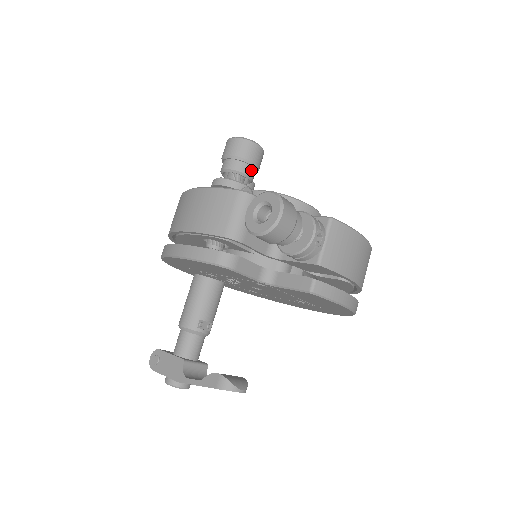
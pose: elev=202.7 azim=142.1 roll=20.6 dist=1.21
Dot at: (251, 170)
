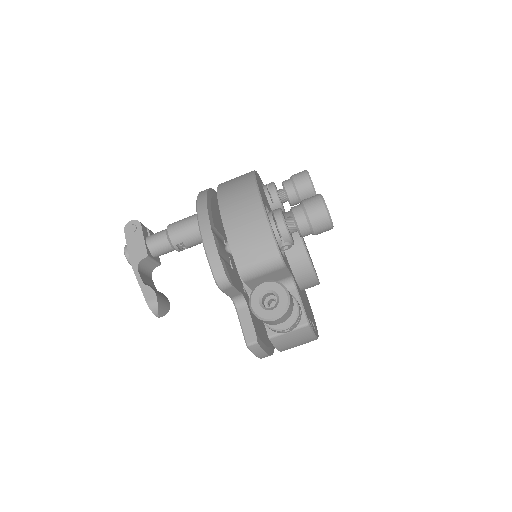
Dot at: (308, 234)
